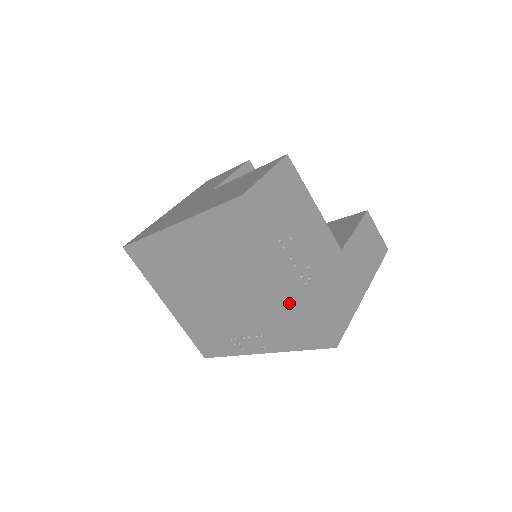
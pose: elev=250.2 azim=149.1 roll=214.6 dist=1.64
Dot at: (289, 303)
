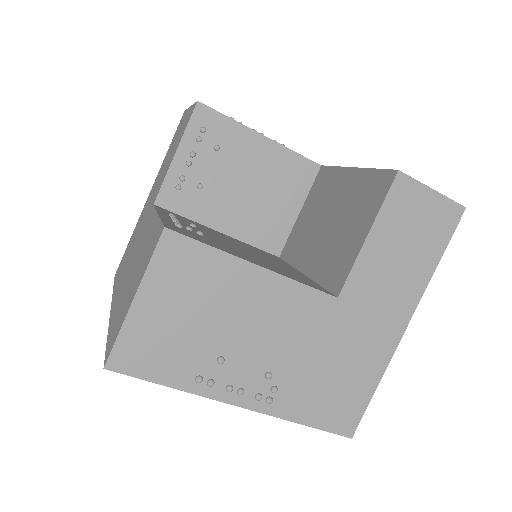
Dot at: occluded
